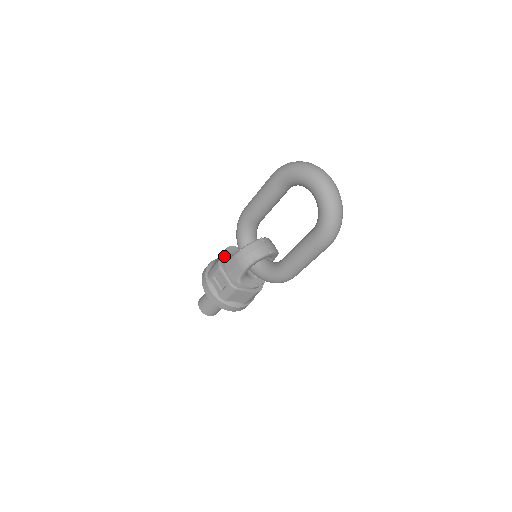
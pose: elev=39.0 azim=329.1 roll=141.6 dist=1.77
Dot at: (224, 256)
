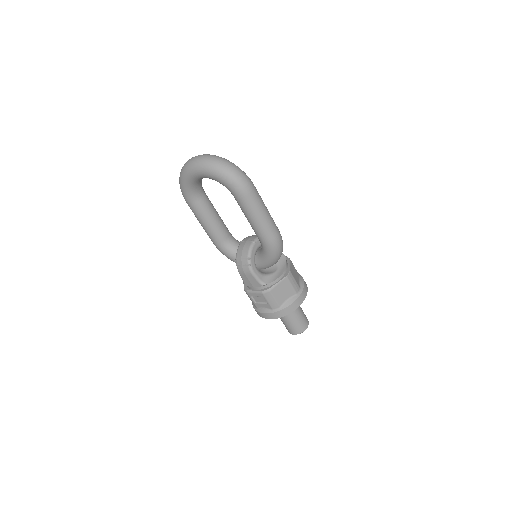
Dot at: occluded
